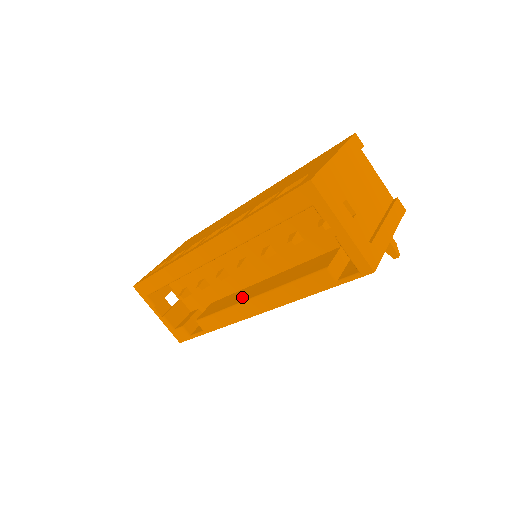
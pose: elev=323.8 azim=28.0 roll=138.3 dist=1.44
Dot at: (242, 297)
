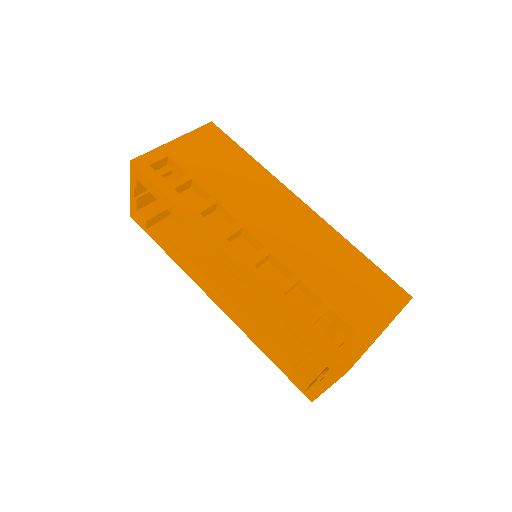
Dot at: (217, 279)
